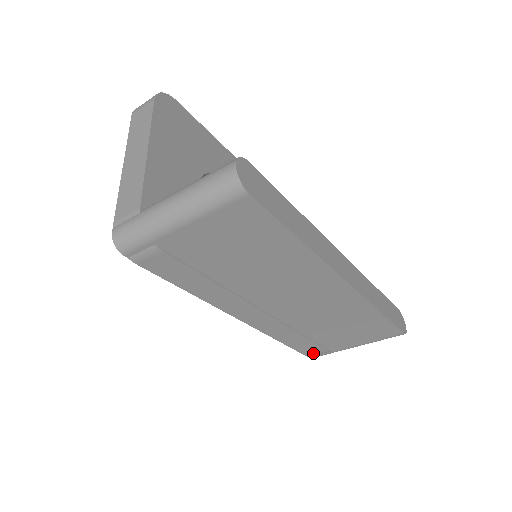
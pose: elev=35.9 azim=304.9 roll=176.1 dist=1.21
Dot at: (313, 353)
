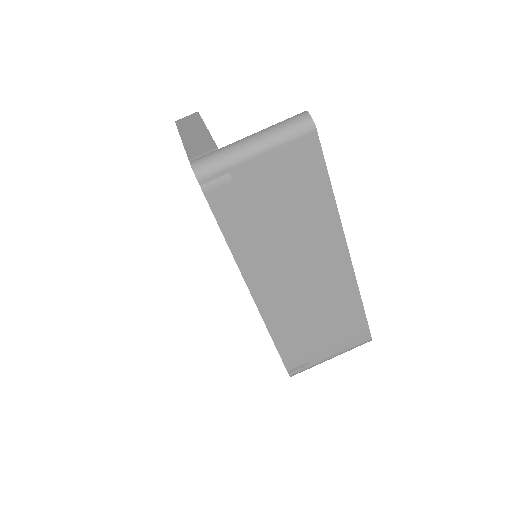
Dot at: (294, 365)
